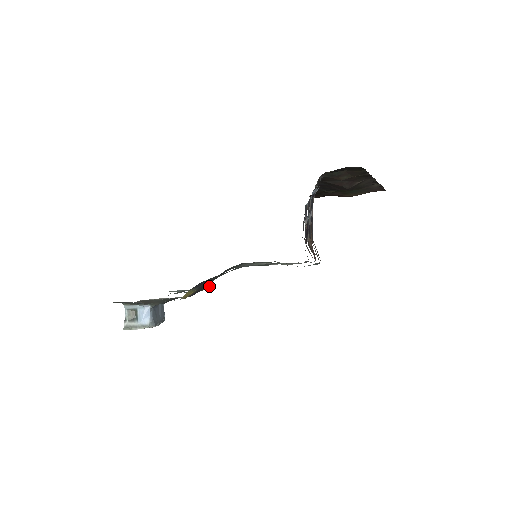
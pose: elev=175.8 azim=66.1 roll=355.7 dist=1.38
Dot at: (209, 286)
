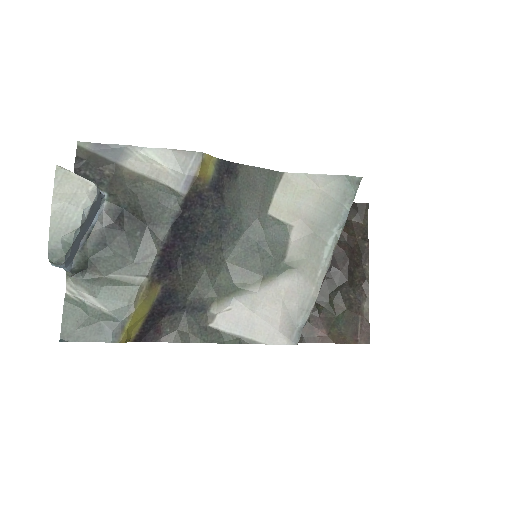
Dot at: (124, 339)
